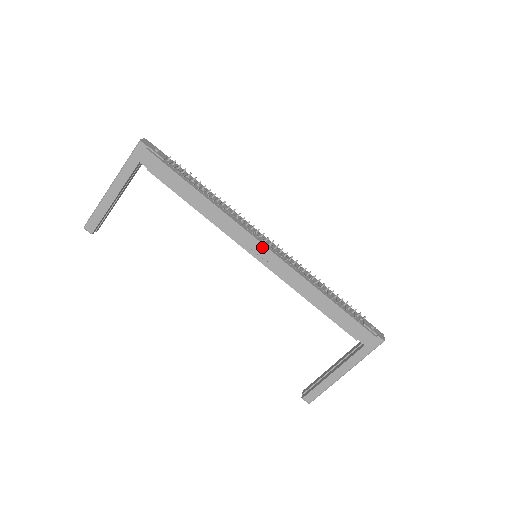
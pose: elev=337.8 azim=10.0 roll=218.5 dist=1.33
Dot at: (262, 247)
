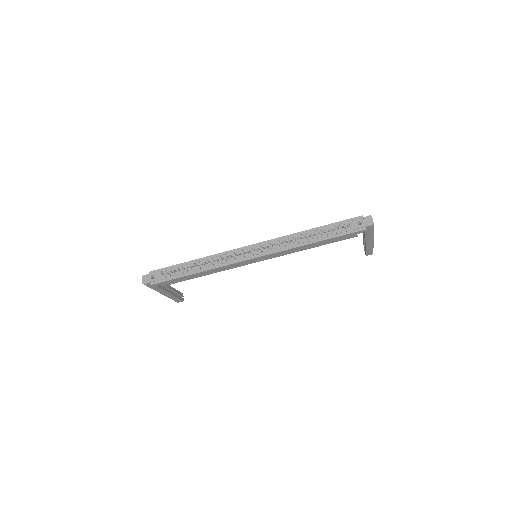
Dot at: (252, 260)
